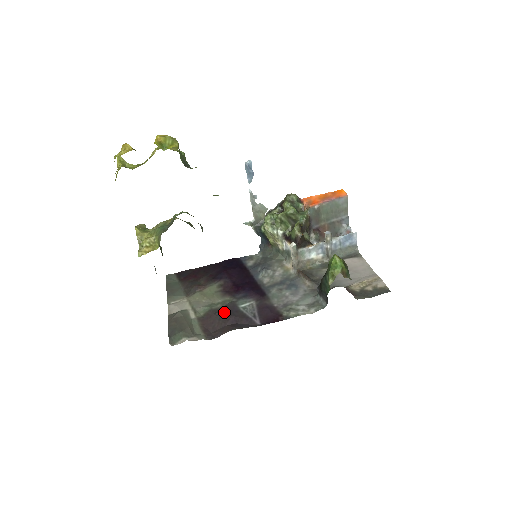
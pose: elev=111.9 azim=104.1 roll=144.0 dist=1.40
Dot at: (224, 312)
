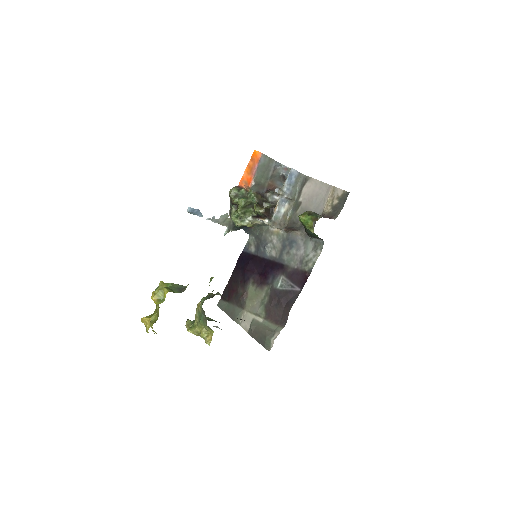
Dot at: (274, 301)
